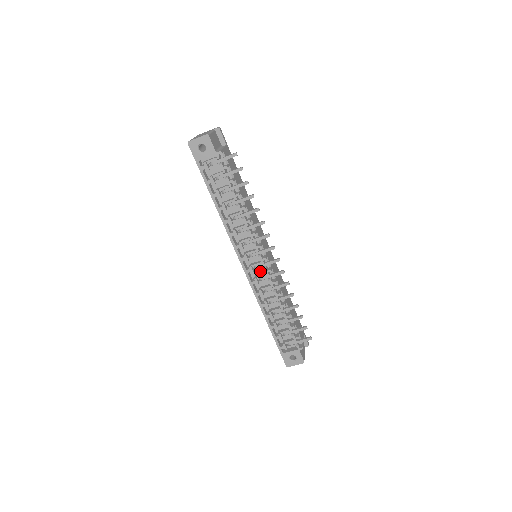
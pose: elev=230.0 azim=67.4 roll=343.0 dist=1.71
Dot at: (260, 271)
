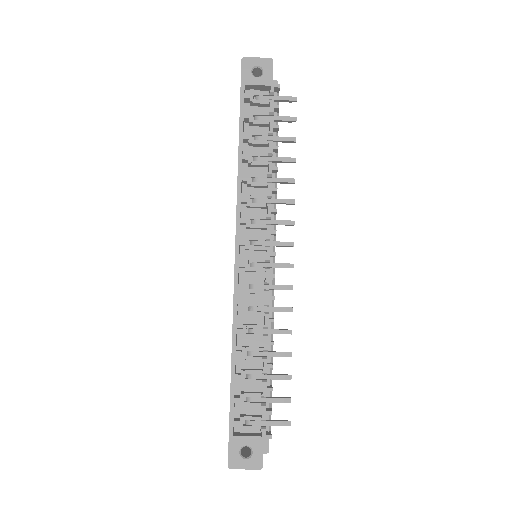
Dot at: (255, 276)
